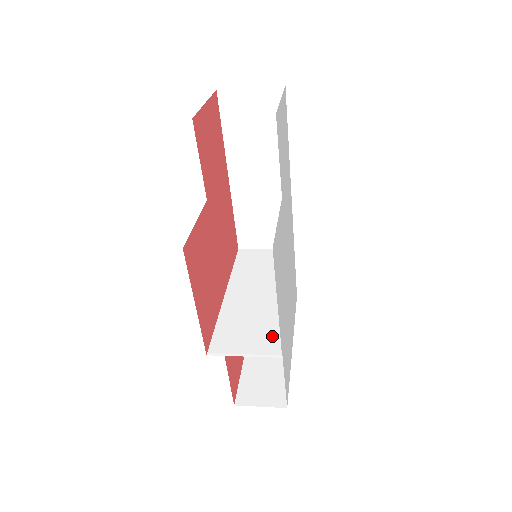
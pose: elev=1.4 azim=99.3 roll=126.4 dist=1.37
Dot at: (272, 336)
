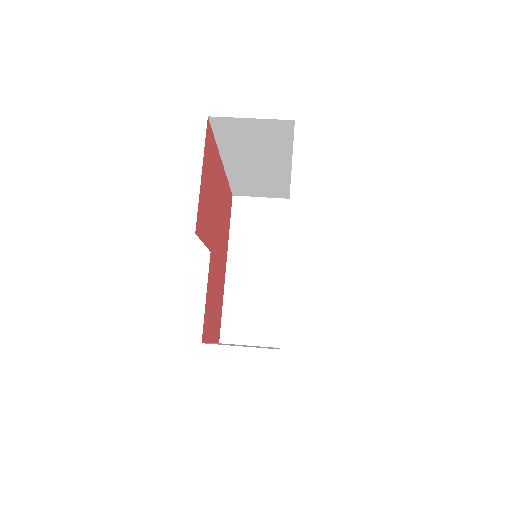
Dot at: (271, 324)
